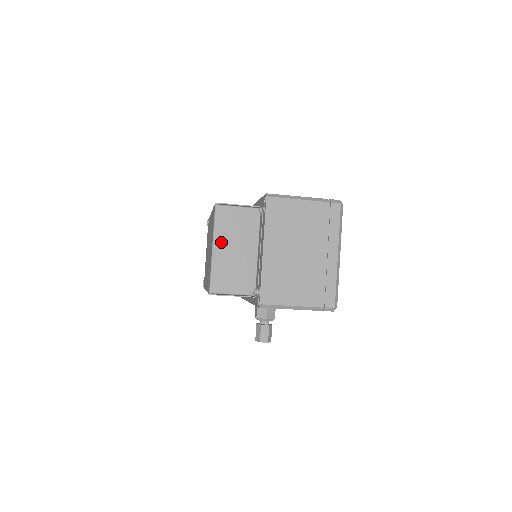
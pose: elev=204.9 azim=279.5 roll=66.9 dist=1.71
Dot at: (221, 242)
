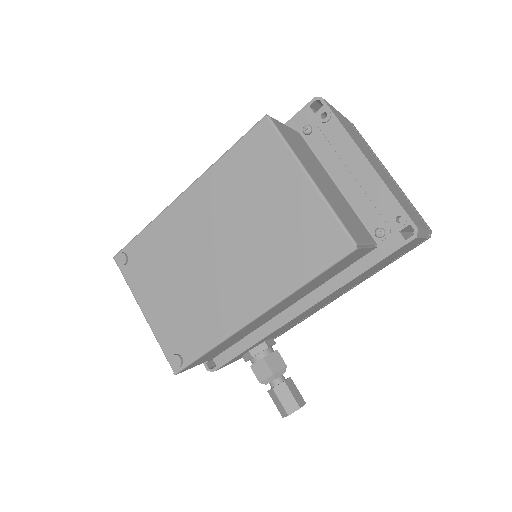
Dot at: (309, 169)
